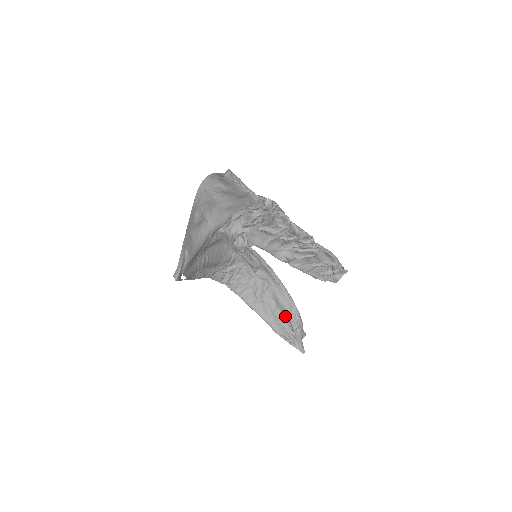
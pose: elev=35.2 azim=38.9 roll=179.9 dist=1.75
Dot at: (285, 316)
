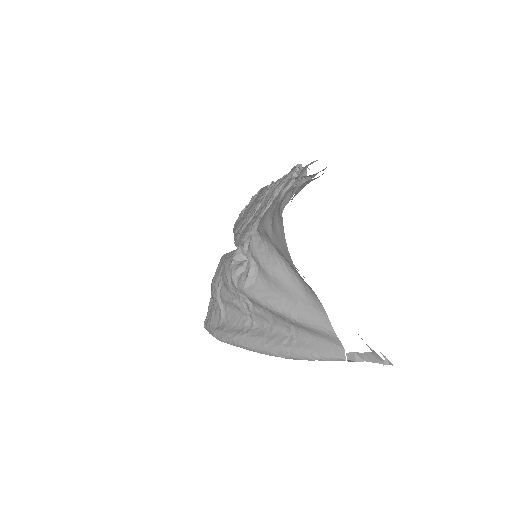
Dot at: occluded
